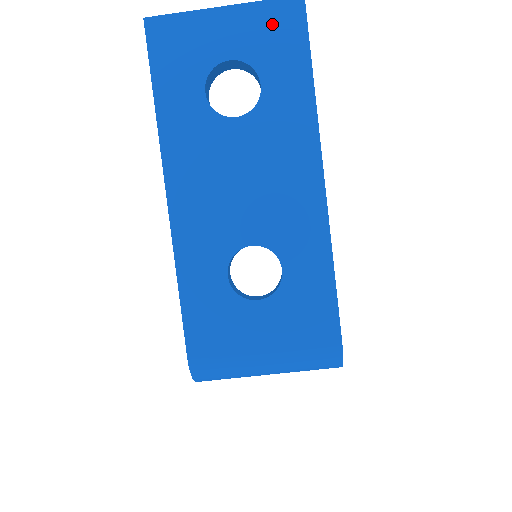
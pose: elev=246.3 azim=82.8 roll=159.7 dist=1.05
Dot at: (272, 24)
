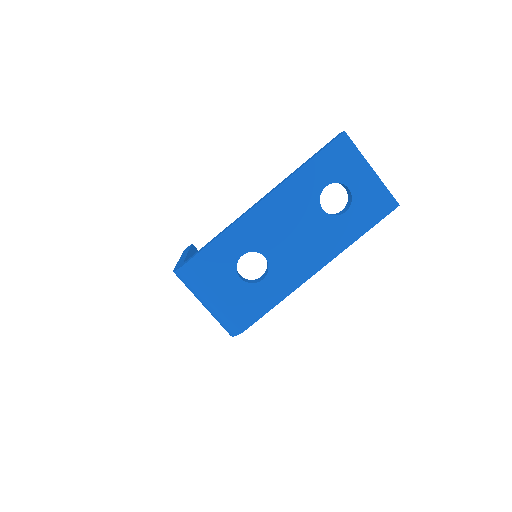
Dot at: (378, 199)
